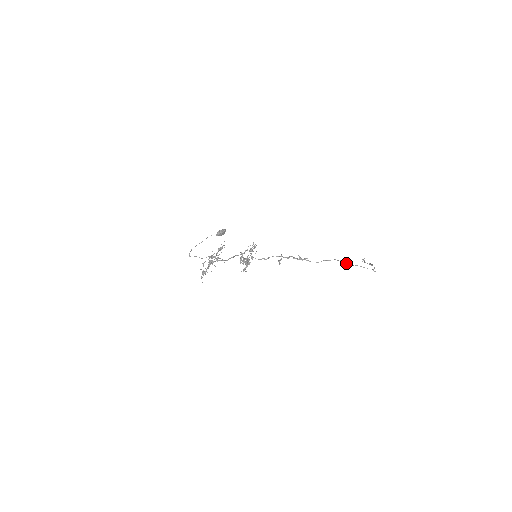
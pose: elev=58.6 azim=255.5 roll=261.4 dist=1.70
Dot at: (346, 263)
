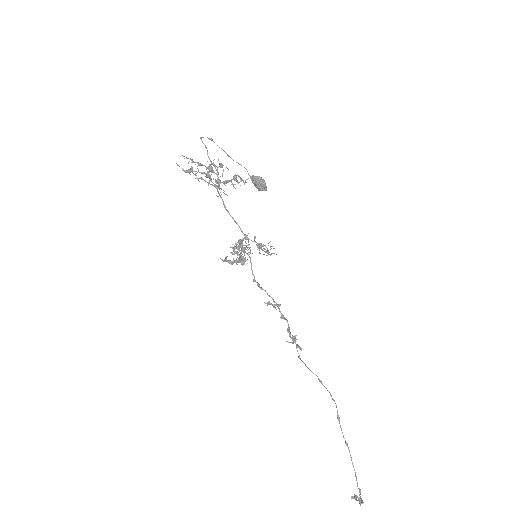
Dot at: (339, 417)
